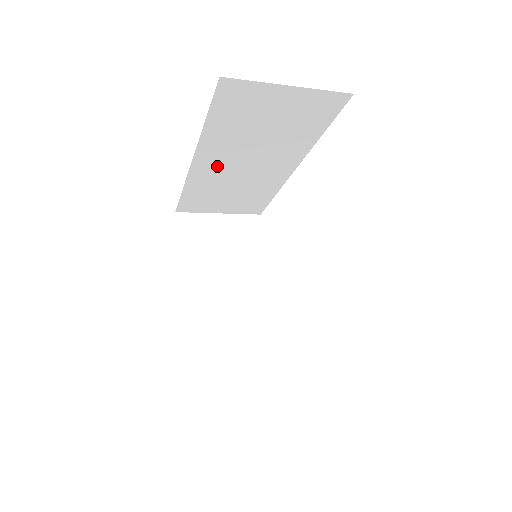
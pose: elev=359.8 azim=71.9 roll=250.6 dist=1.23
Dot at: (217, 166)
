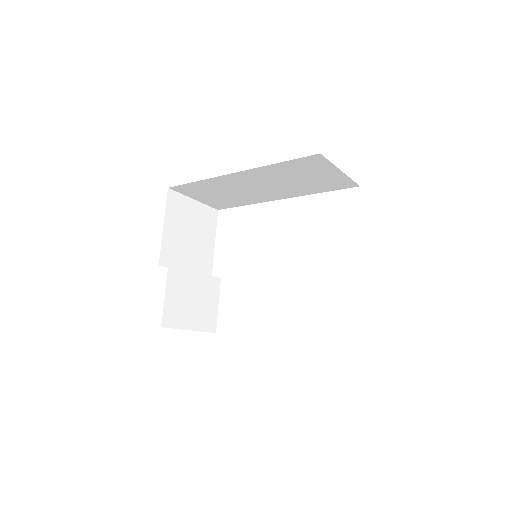
Dot at: (244, 180)
